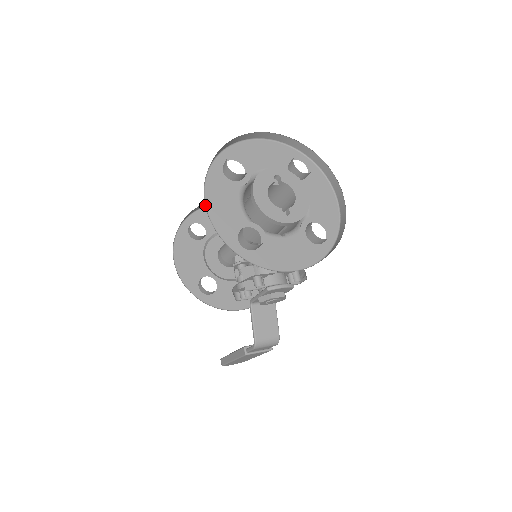
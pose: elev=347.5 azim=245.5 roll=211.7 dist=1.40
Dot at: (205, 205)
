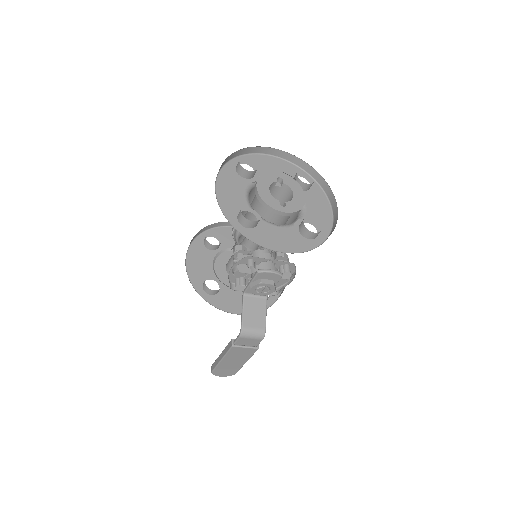
Dot at: (215, 188)
